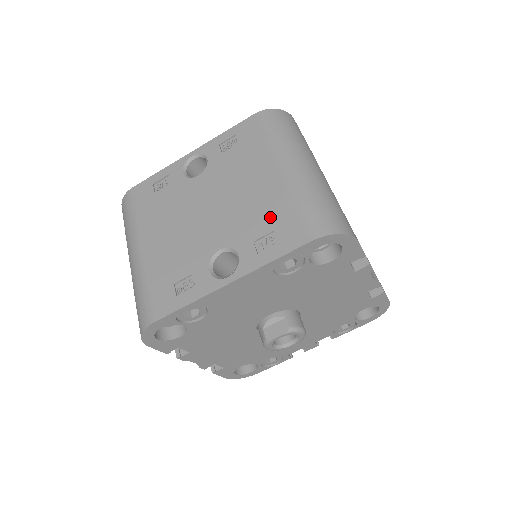
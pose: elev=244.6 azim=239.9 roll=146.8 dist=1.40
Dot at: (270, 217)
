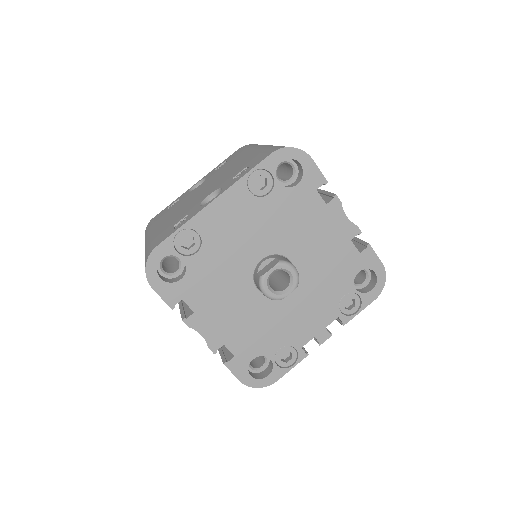
Dot at: (245, 165)
